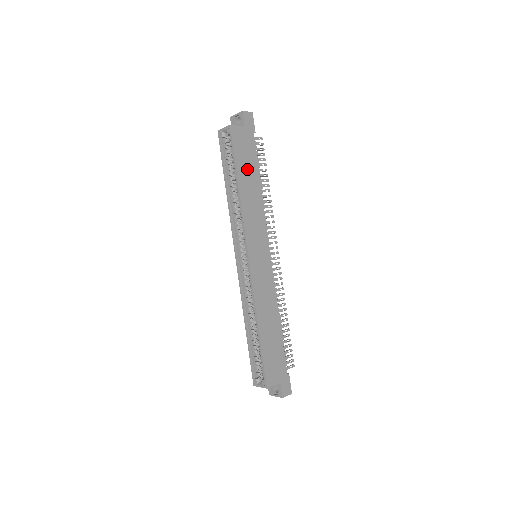
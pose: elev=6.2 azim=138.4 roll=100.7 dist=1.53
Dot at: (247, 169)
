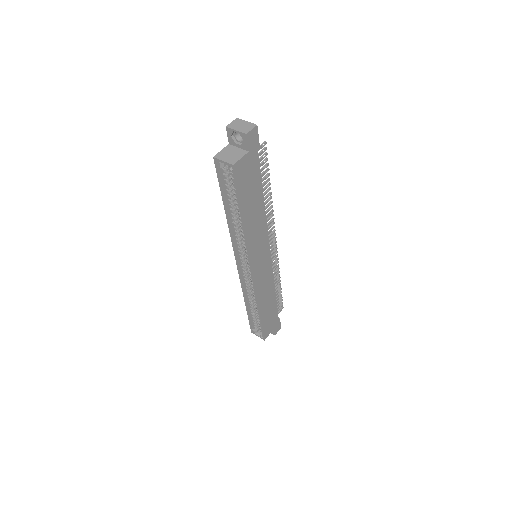
Dot at: (251, 197)
